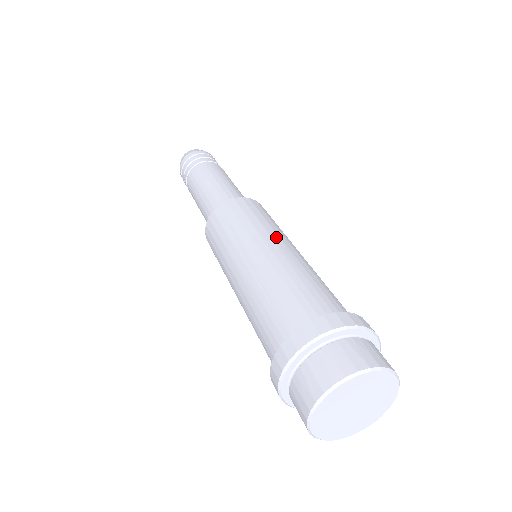
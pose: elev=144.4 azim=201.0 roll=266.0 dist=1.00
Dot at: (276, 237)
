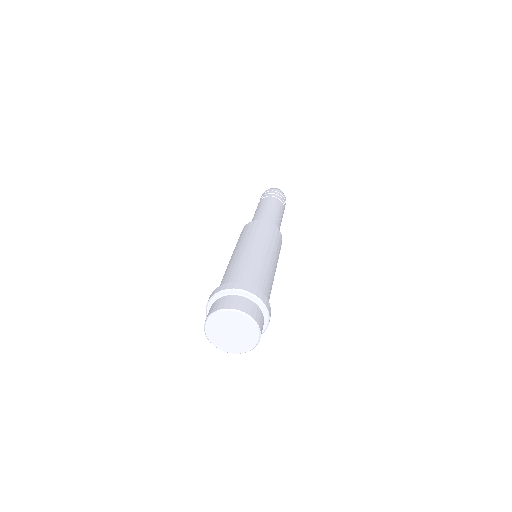
Dot at: (250, 243)
